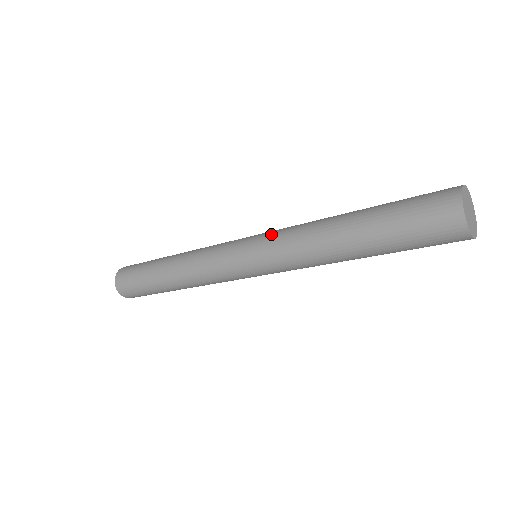
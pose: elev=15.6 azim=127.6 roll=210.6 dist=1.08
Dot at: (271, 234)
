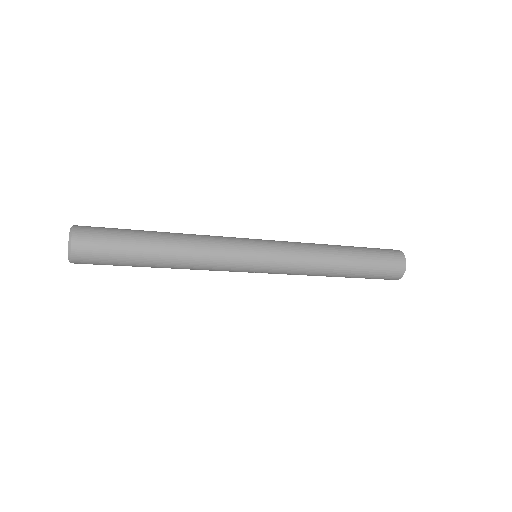
Dot at: (283, 241)
